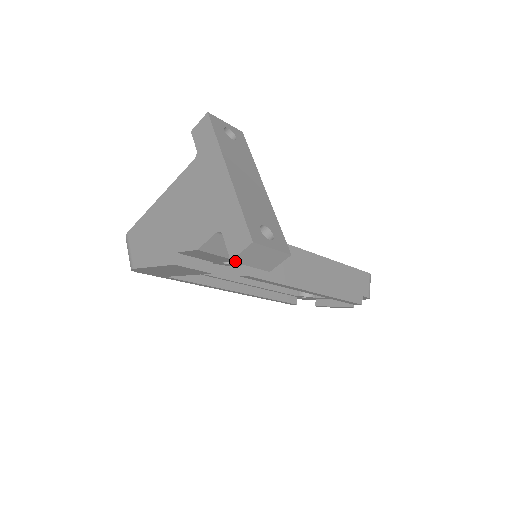
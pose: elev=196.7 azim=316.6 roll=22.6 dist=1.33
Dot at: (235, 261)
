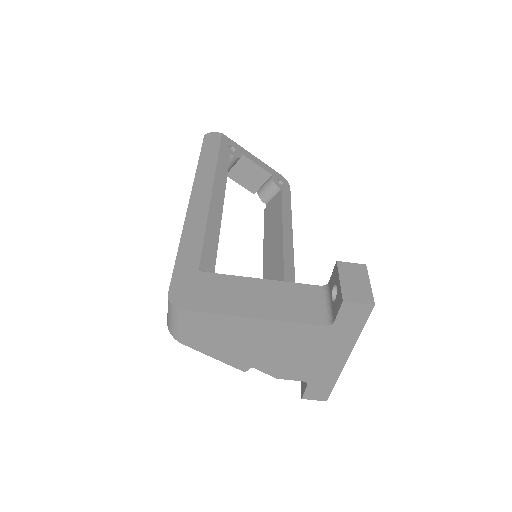
Dot at: (302, 395)
